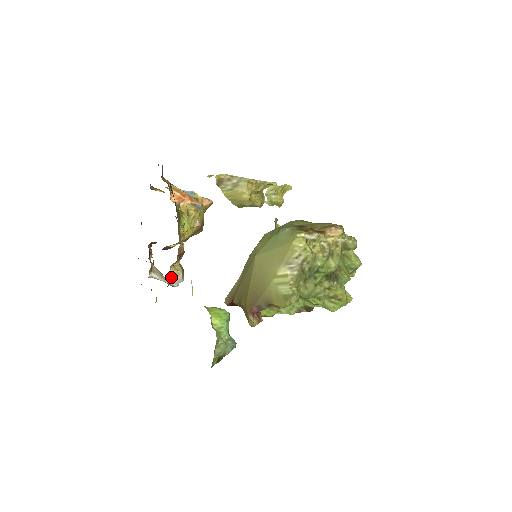
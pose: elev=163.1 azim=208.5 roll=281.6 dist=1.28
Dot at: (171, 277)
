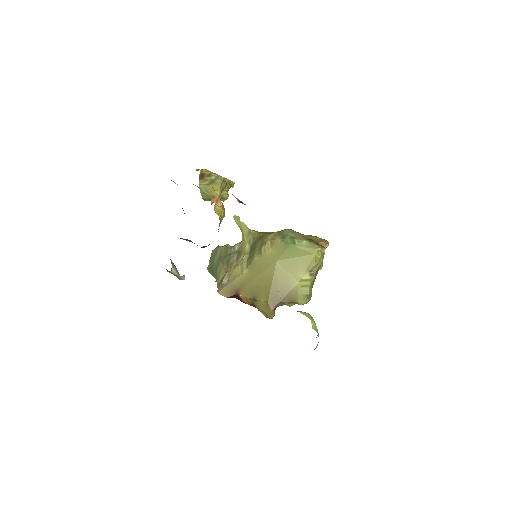
Dot at: (225, 278)
